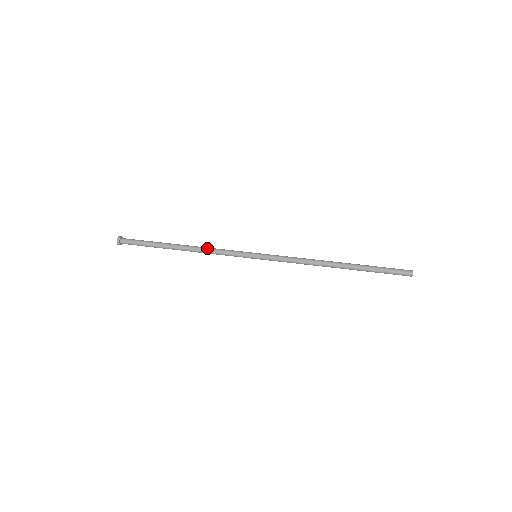
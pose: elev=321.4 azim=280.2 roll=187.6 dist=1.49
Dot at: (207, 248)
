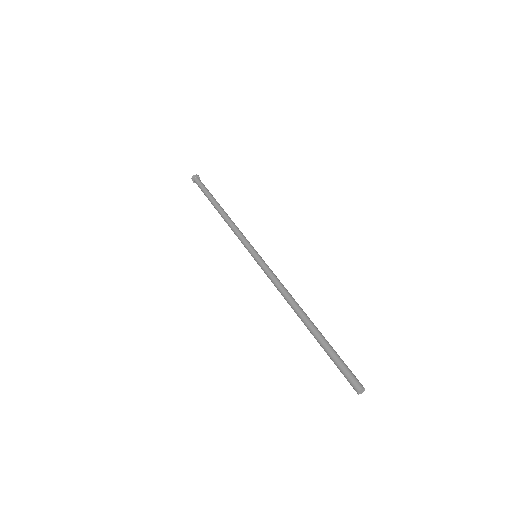
Dot at: (231, 223)
